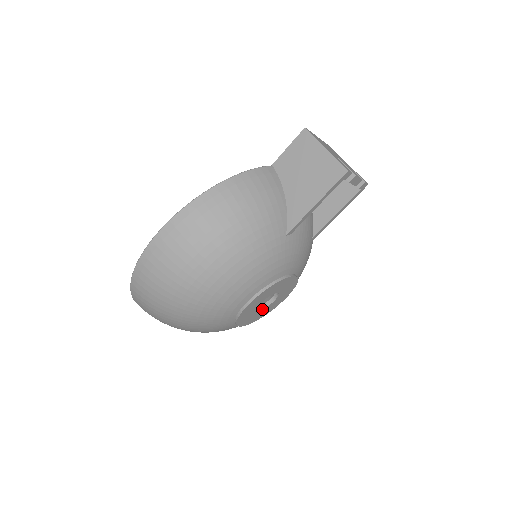
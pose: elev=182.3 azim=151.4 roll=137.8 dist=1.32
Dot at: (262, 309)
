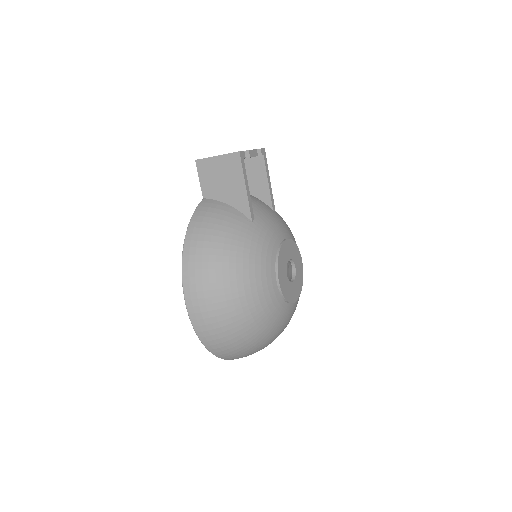
Dot at: (294, 279)
